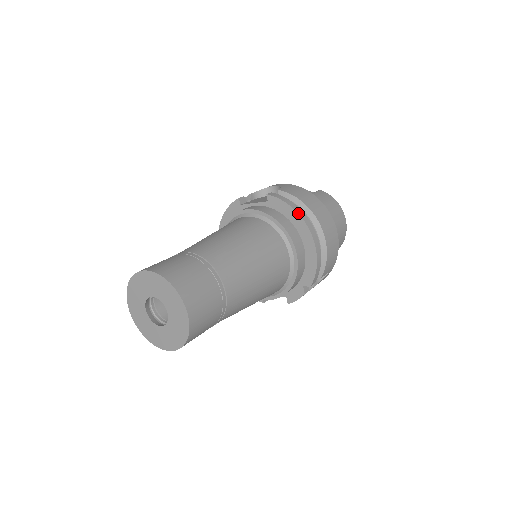
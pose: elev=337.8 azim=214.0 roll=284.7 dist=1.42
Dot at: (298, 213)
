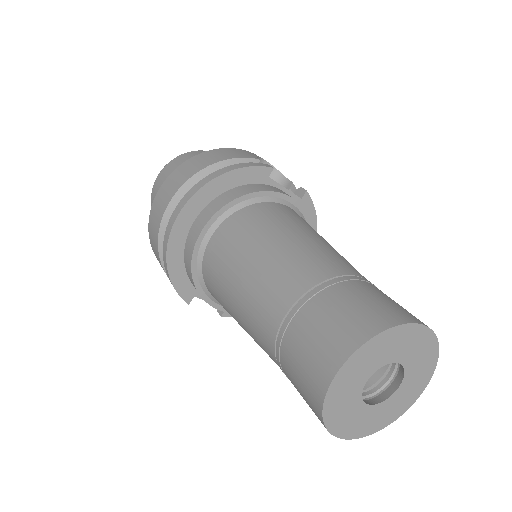
Dot at: occluded
